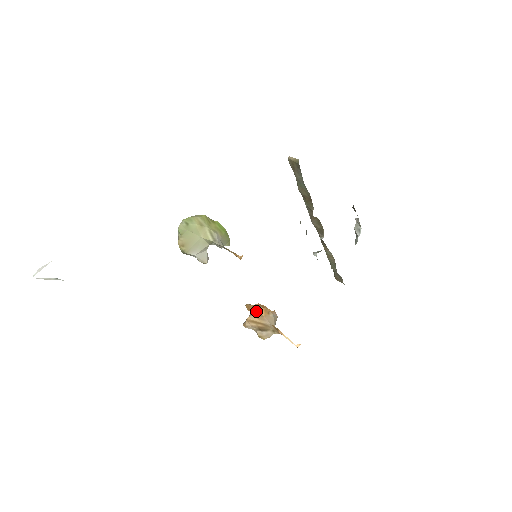
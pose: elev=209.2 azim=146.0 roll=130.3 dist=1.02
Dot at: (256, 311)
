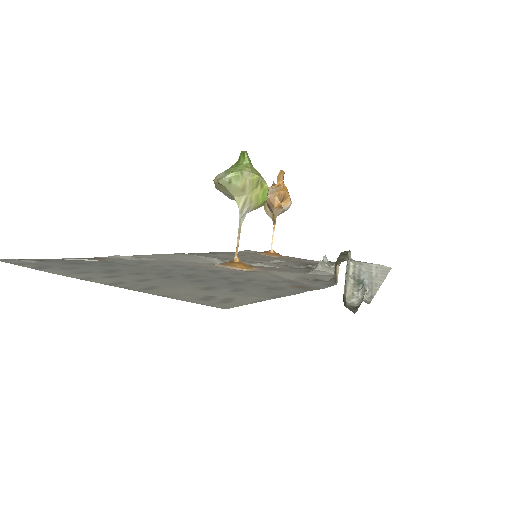
Dot at: (273, 199)
